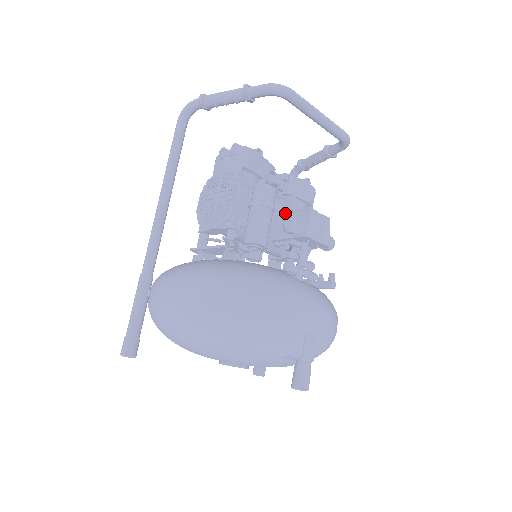
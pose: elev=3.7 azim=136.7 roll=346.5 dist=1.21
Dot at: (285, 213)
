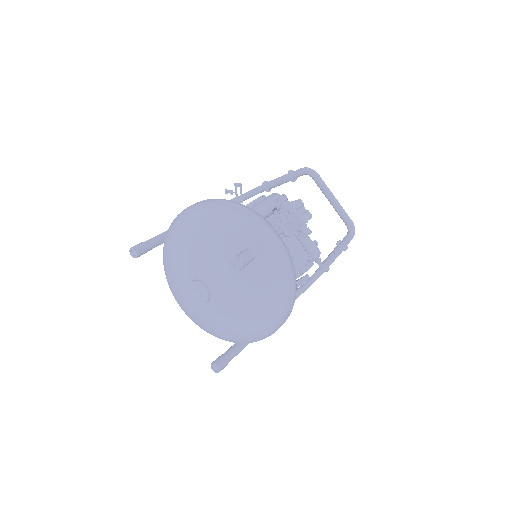
Dot at: occluded
